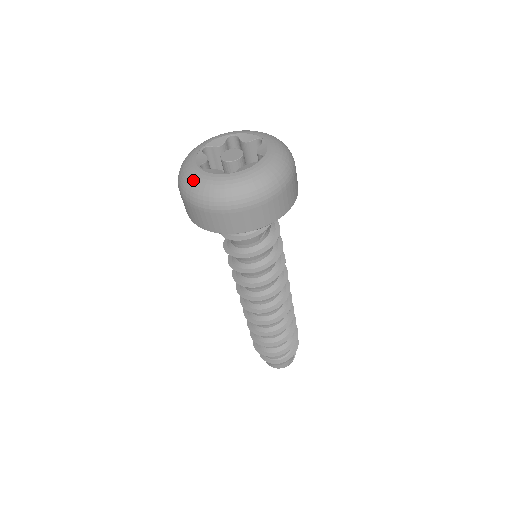
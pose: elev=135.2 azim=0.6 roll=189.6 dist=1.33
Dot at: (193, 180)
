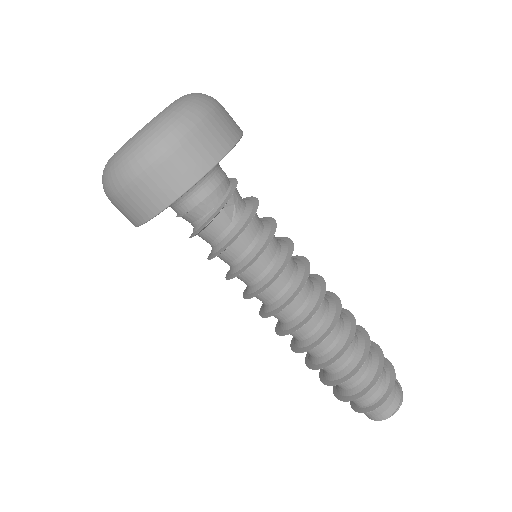
Dot at: (104, 170)
